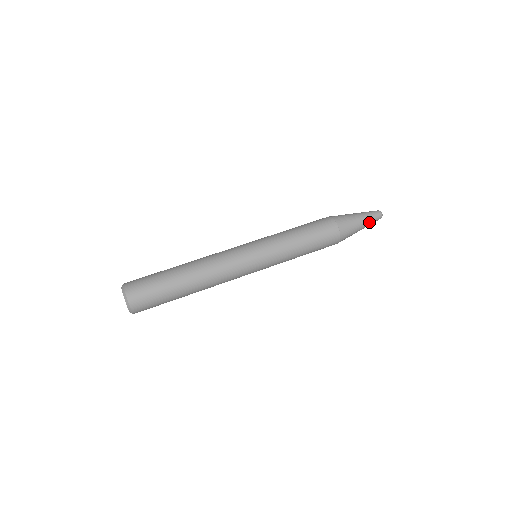
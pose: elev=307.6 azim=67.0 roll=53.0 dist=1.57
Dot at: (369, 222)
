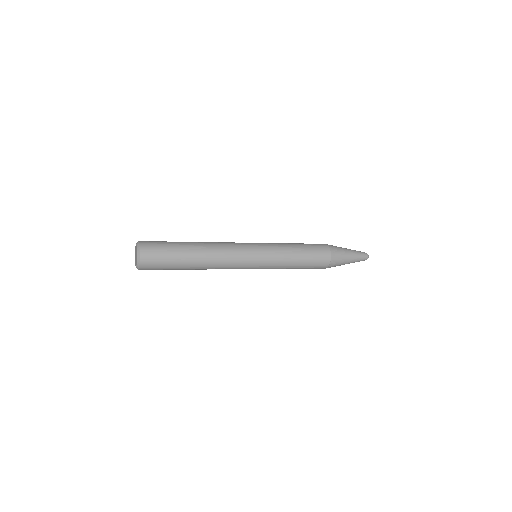
Dot at: (355, 252)
